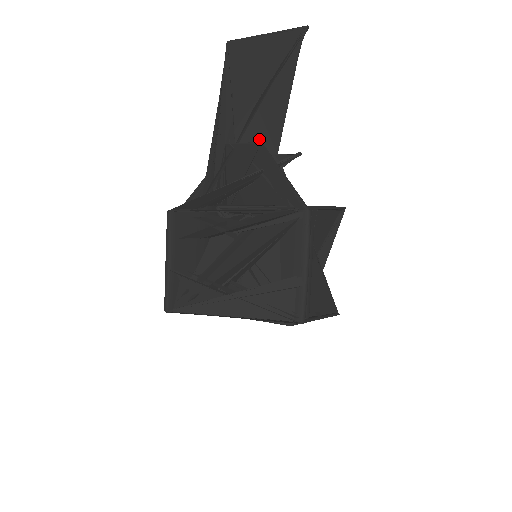
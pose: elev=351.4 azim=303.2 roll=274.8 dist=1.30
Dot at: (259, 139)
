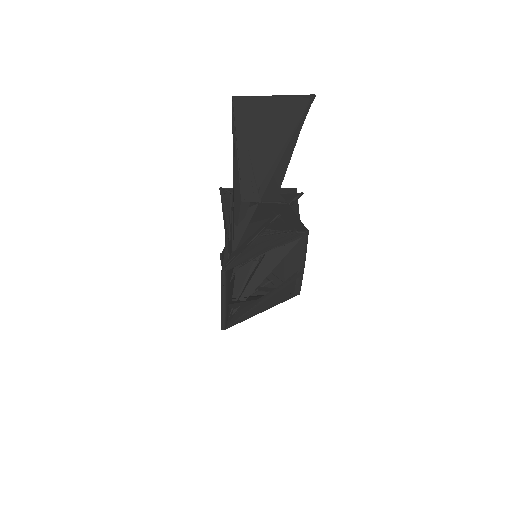
Dot at: (270, 186)
